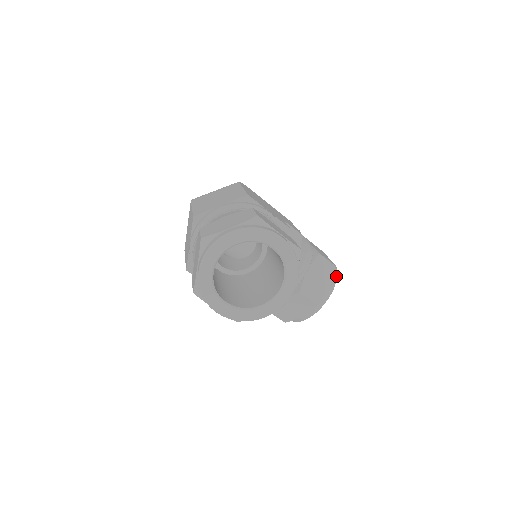
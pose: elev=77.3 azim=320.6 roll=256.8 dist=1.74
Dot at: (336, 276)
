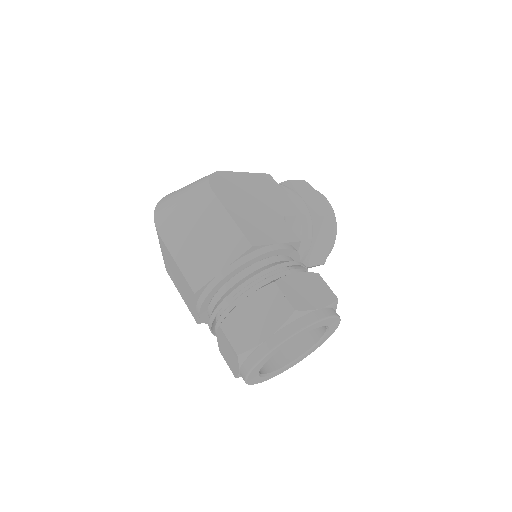
Dot at: (335, 221)
